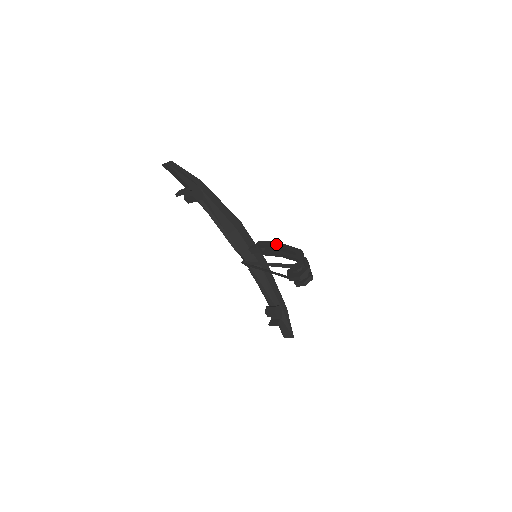
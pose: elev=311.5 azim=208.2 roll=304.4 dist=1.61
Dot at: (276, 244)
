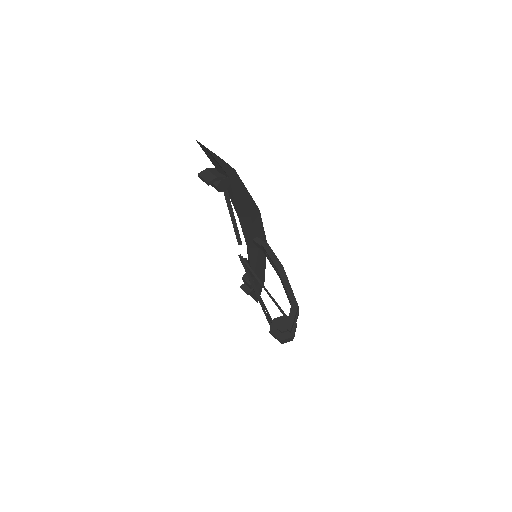
Dot at: (280, 268)
